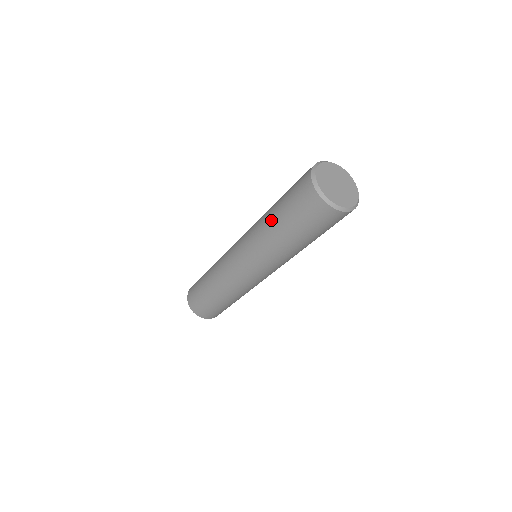
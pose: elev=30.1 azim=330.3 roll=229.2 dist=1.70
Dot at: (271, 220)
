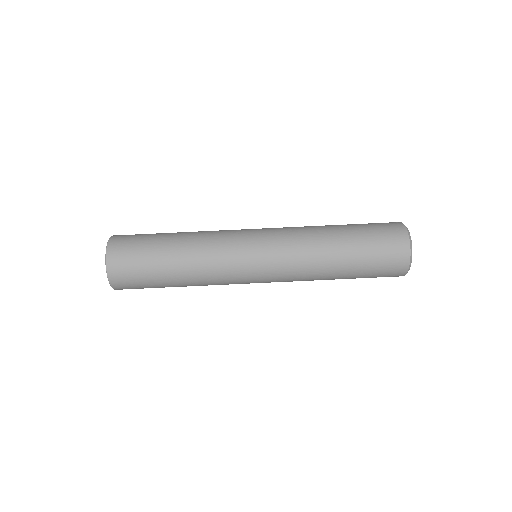
Dot at: (337, 242)
